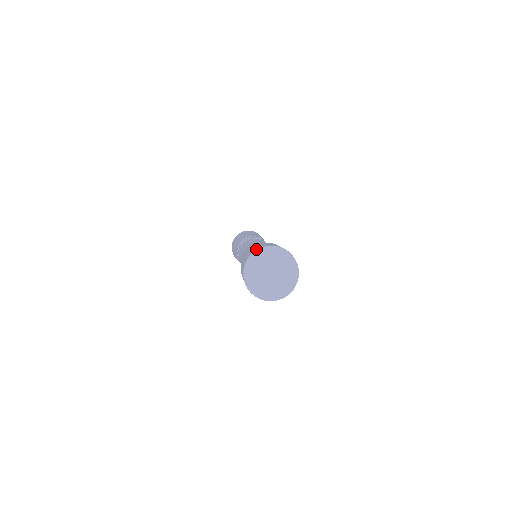
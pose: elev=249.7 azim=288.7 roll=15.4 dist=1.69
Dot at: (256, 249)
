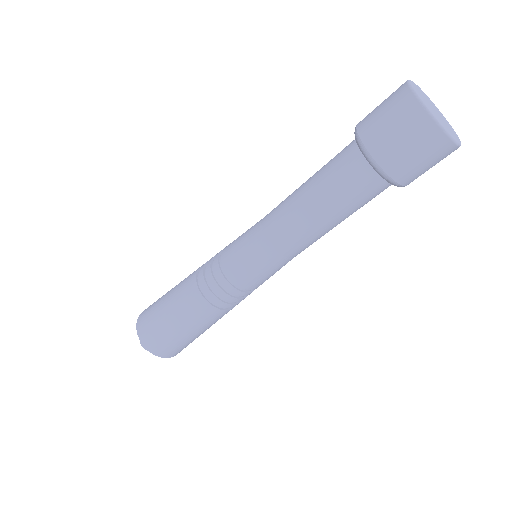
Dot at: occluded
